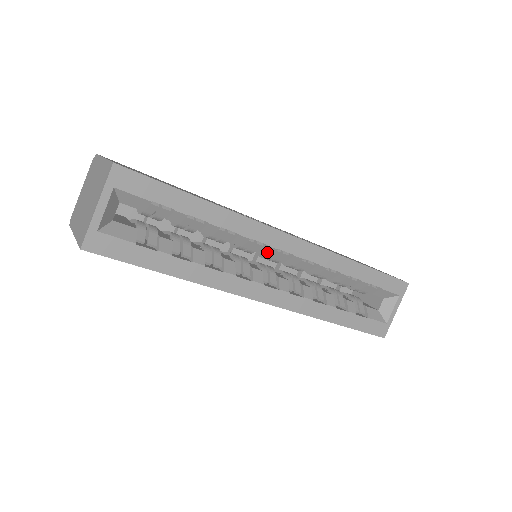
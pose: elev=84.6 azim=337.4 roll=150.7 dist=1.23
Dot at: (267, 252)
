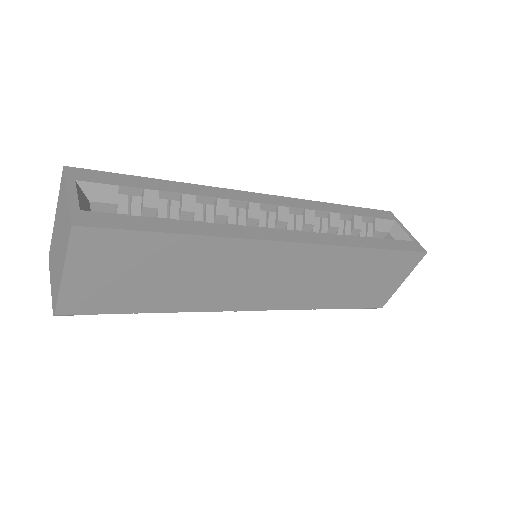
Dot at: (254, 213)
